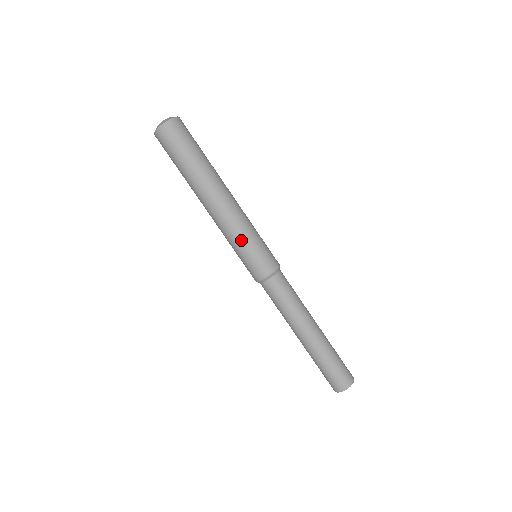
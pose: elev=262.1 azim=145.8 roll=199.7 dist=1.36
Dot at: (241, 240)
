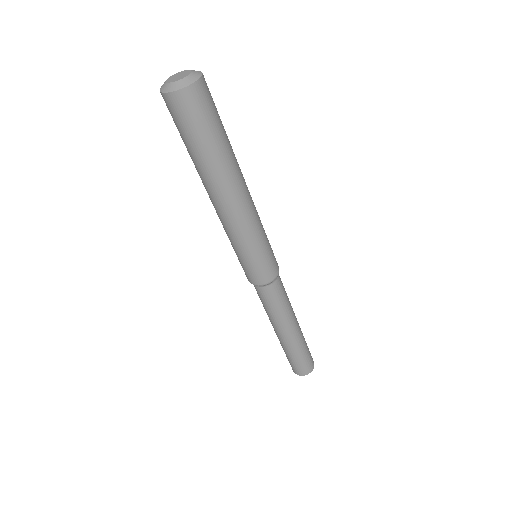
Dot at: (237, 248)
